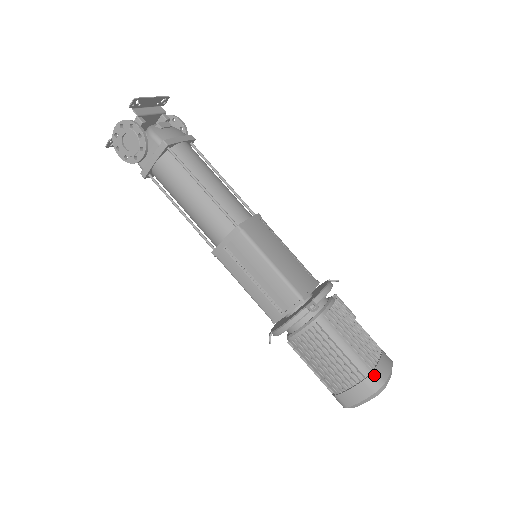
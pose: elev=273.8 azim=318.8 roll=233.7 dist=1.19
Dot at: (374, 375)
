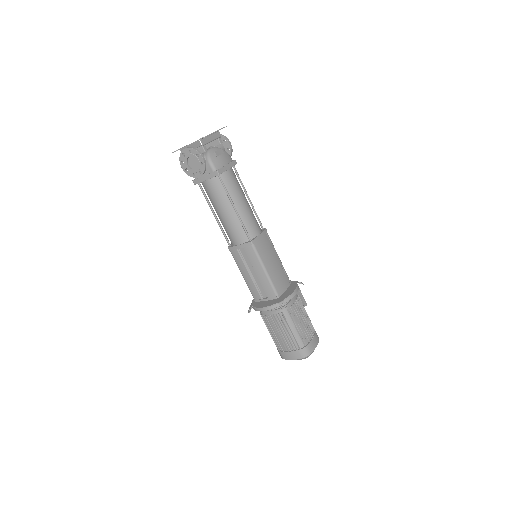
Dot at: (306, 349)
